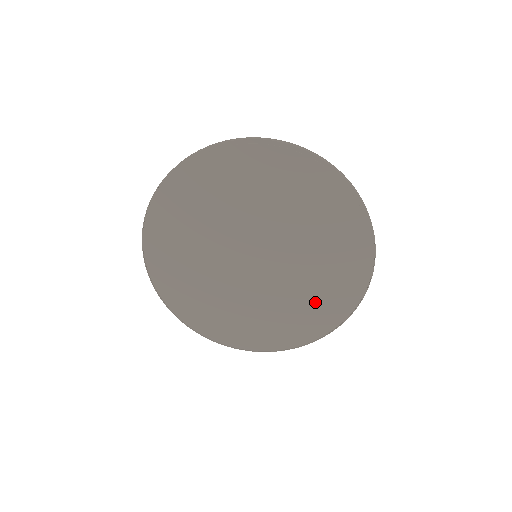
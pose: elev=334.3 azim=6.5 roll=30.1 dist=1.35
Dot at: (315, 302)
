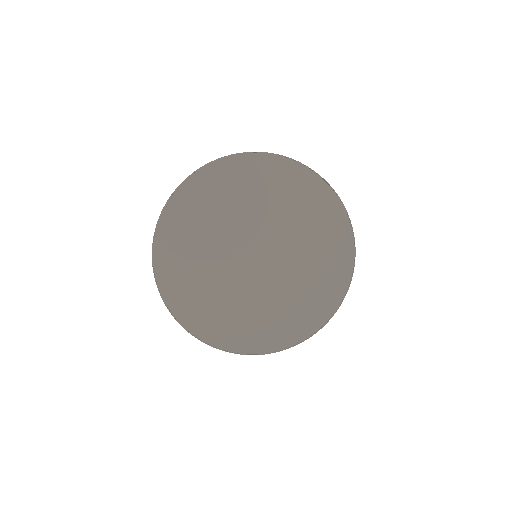
Dot at: (311, 293)
